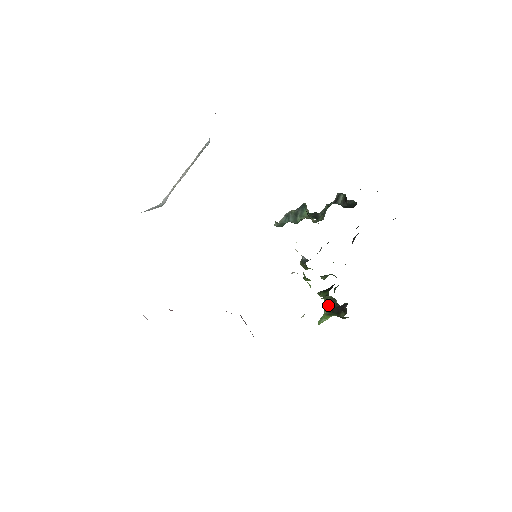
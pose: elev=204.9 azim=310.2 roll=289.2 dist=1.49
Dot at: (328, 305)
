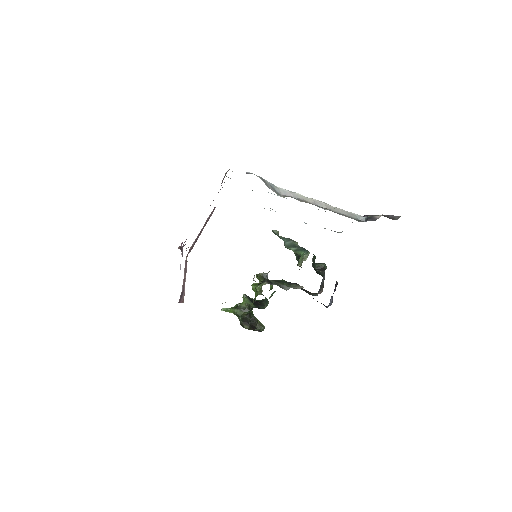
Dot at: (243, 311)
